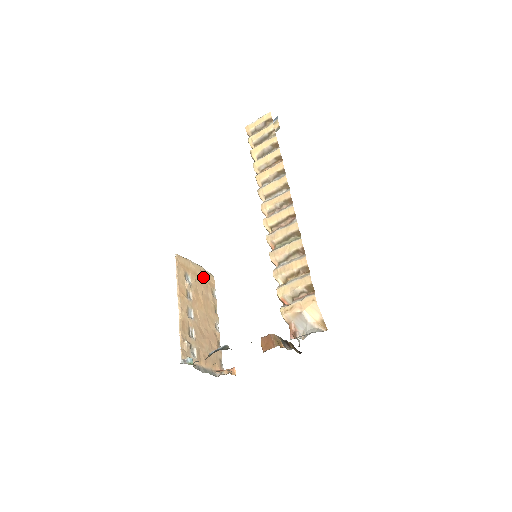
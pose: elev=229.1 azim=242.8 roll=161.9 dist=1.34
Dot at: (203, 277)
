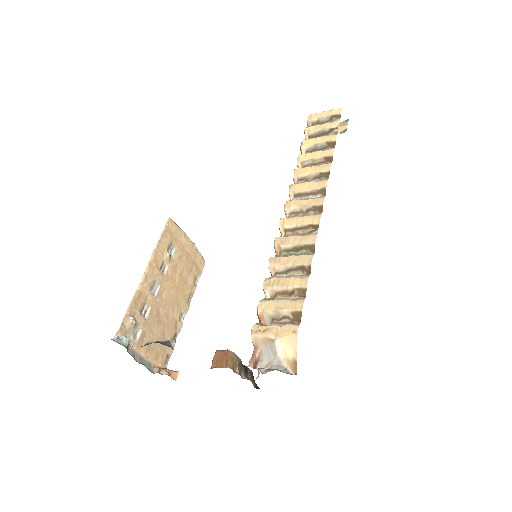
Dot at: (191, 257)
